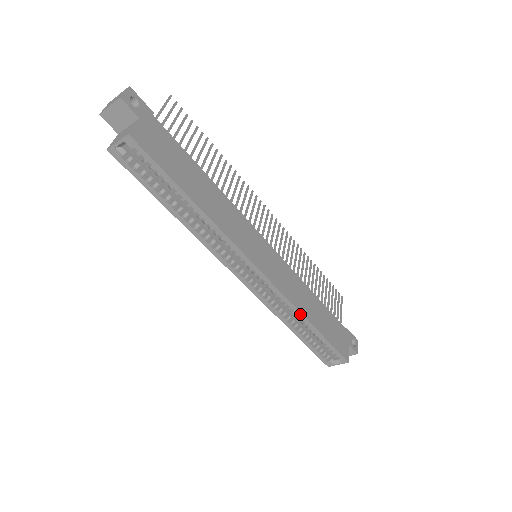
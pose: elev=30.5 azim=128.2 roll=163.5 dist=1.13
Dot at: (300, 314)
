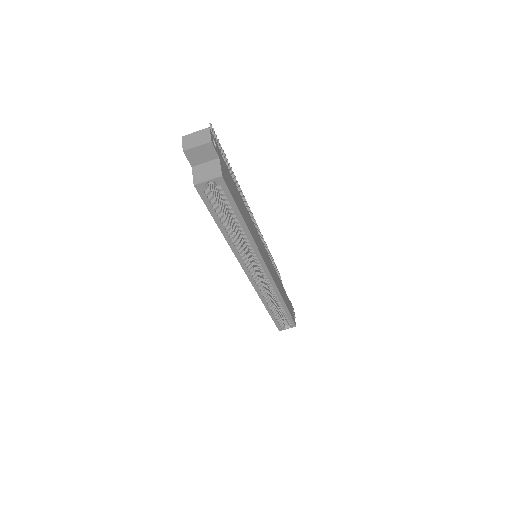
Dot at: (281, 297)
